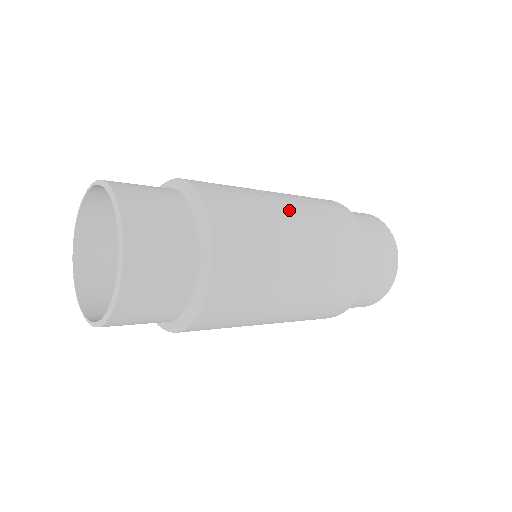
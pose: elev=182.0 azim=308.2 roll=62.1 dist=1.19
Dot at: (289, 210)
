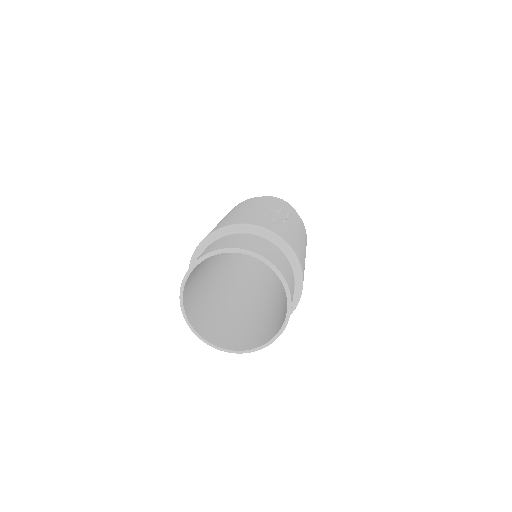
Dot at: (294, 228)
